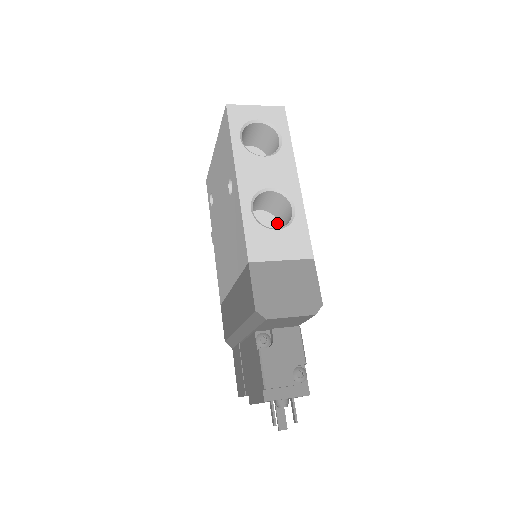
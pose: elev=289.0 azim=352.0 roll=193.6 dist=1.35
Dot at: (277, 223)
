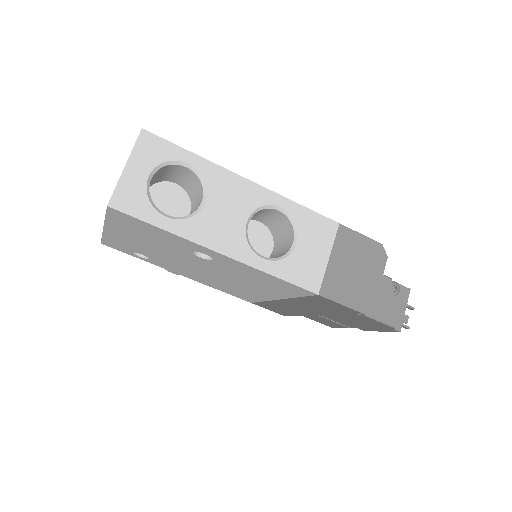
Dot at: (255, 222)
